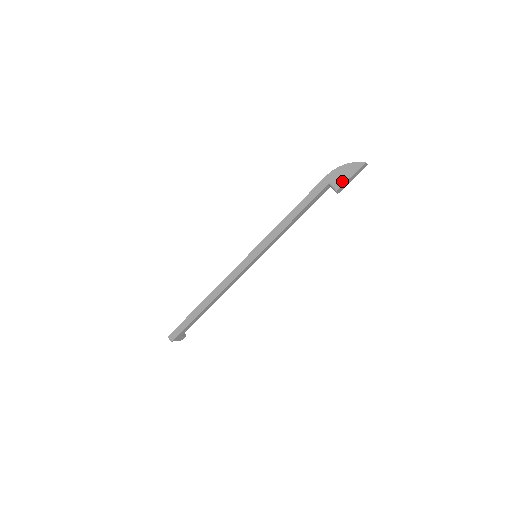
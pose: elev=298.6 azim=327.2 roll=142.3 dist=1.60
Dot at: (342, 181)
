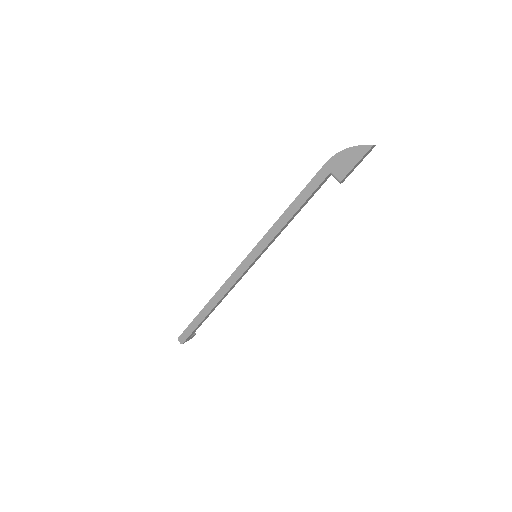
Dot at: (346, 170)
